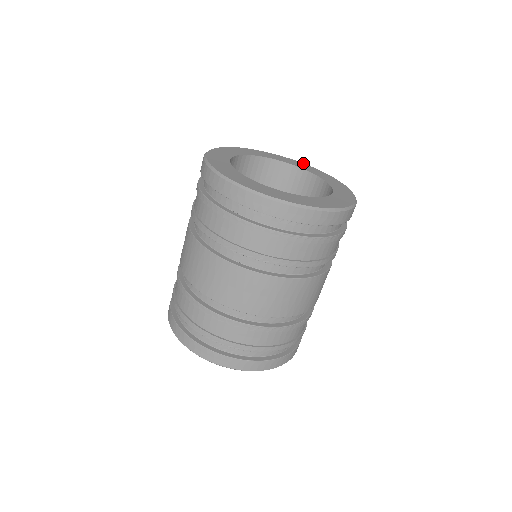
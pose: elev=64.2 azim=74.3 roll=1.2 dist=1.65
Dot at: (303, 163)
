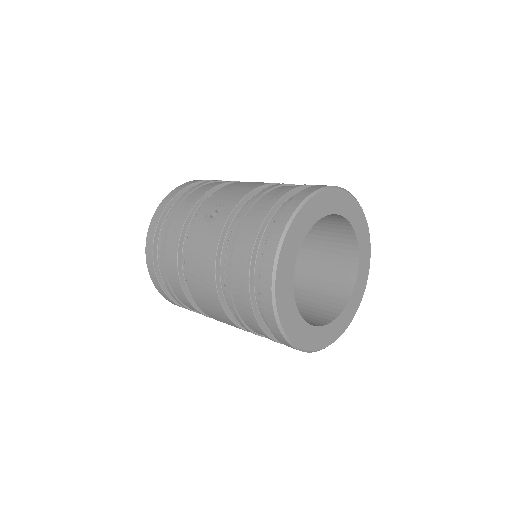
Dot at: occluded
